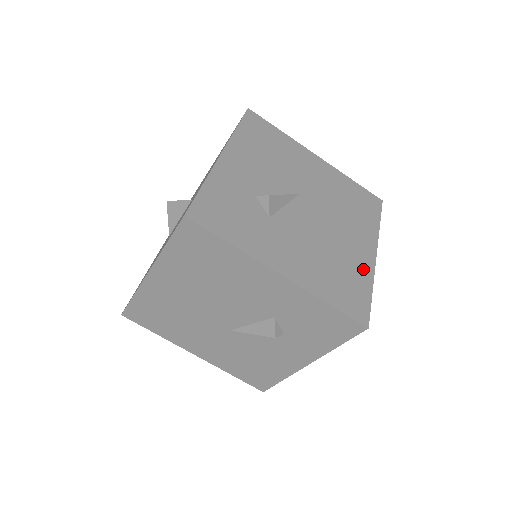
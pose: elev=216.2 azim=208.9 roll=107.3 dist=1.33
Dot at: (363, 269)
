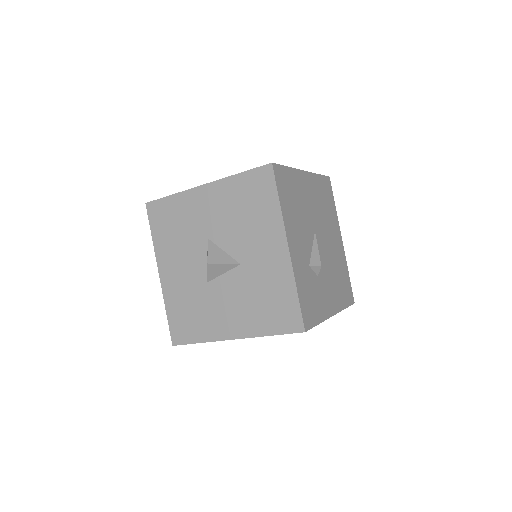
Dot at: (343, 261)
